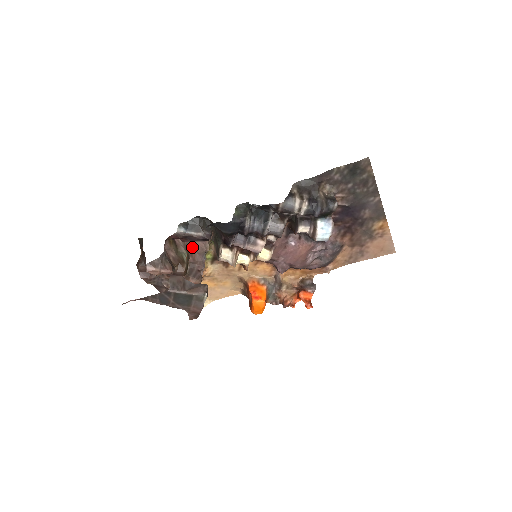
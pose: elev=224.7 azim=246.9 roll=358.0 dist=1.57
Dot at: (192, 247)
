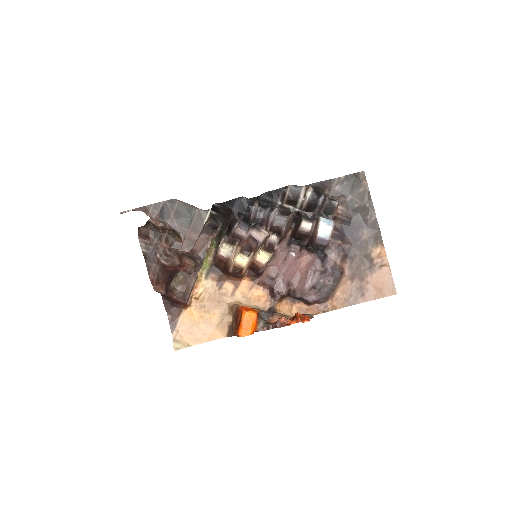
Dot at: (193, 246)
